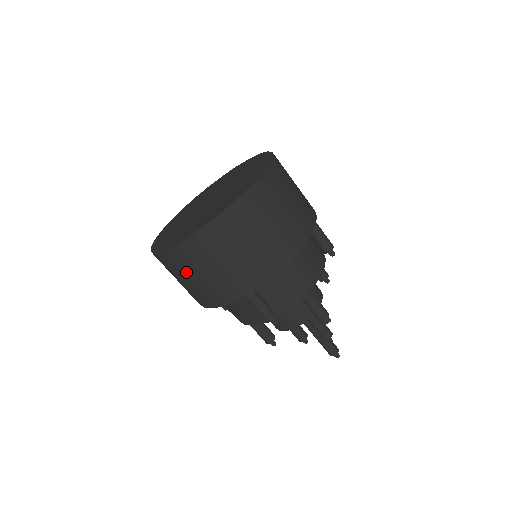
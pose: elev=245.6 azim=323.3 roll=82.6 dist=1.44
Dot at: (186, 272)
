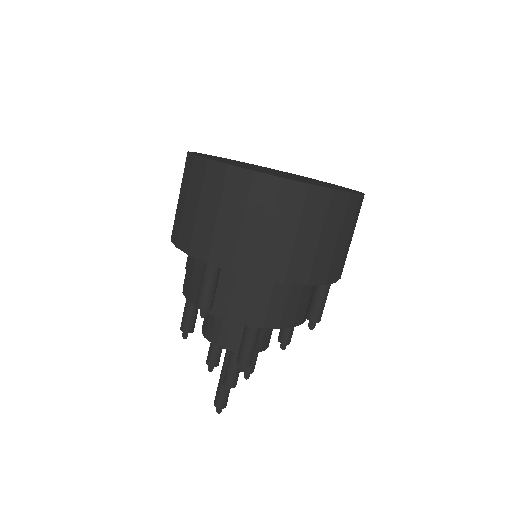
Dot at: (190, 191)
